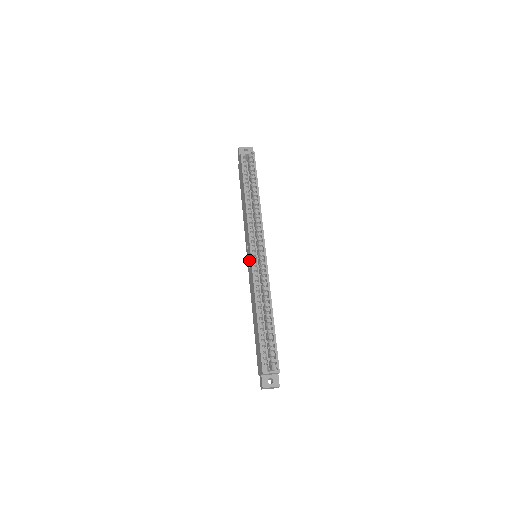
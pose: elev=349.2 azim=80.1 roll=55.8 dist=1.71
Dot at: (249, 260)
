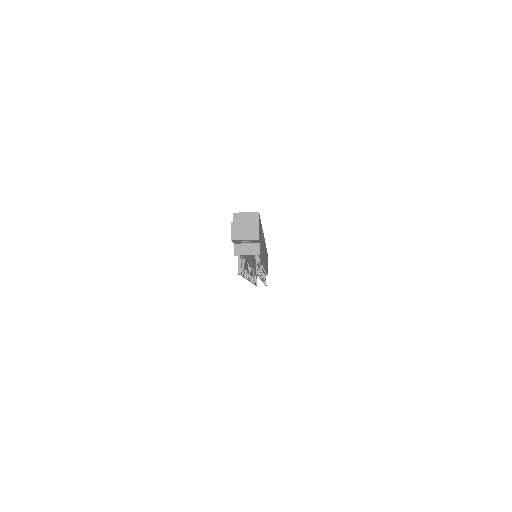
Dot at: occluded
